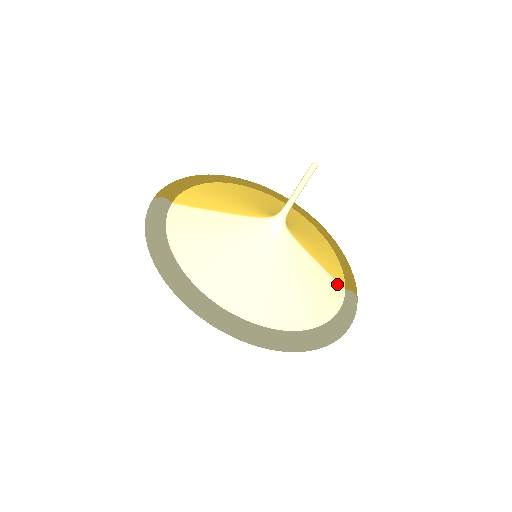
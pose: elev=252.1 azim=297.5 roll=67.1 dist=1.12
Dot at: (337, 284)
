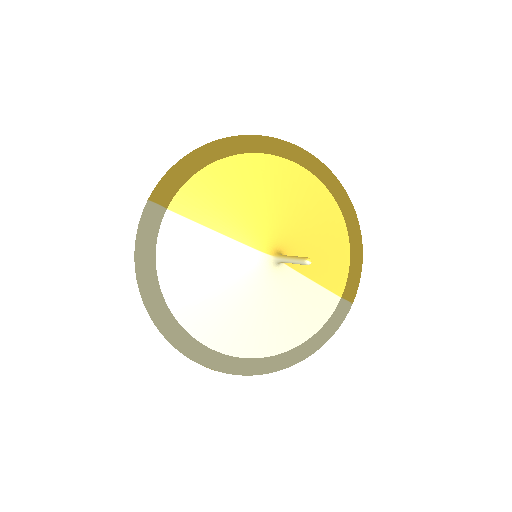
Dot at: (332, 296)
